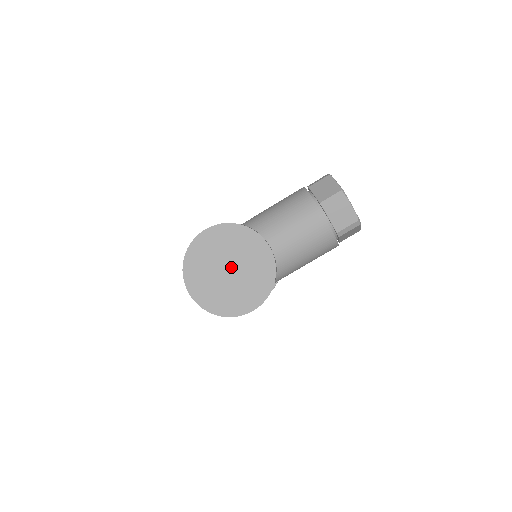
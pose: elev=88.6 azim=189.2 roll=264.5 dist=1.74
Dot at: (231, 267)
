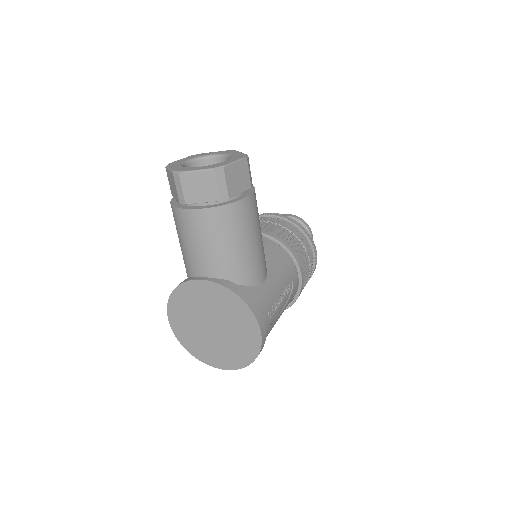
Dot at: (210, 323)
